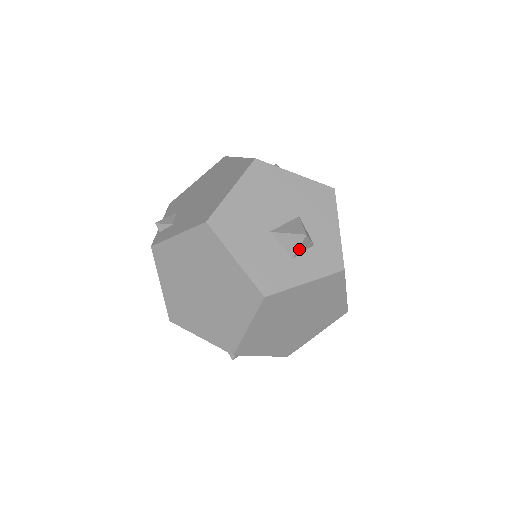
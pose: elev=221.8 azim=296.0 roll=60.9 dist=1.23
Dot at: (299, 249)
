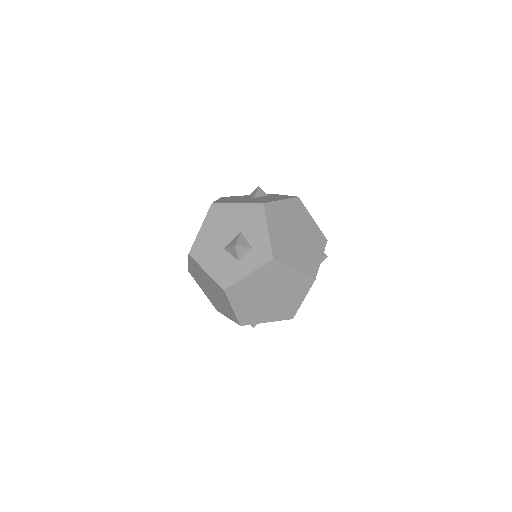
Dot at: (239, 255)
